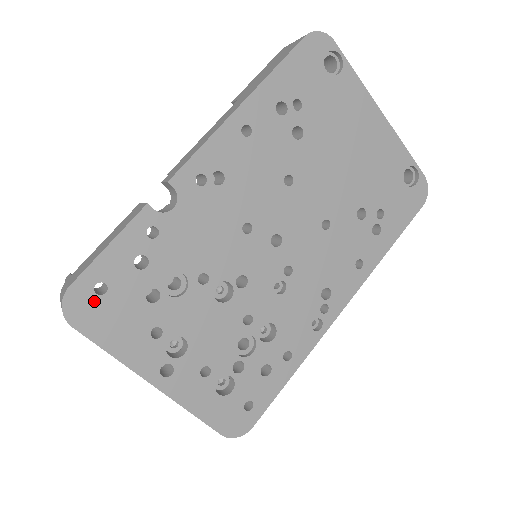
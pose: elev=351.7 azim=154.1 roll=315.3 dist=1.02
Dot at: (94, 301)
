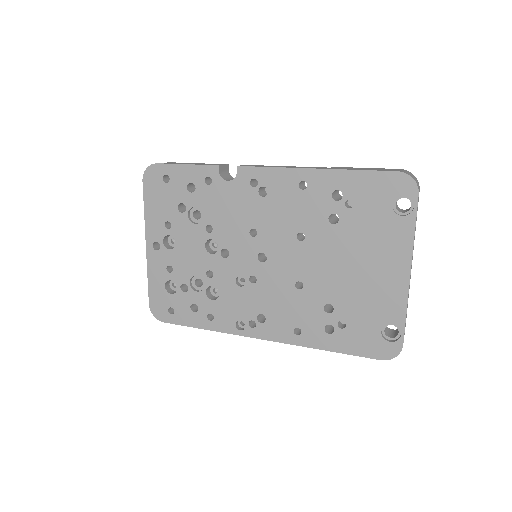
Dot at: (159, 181)
